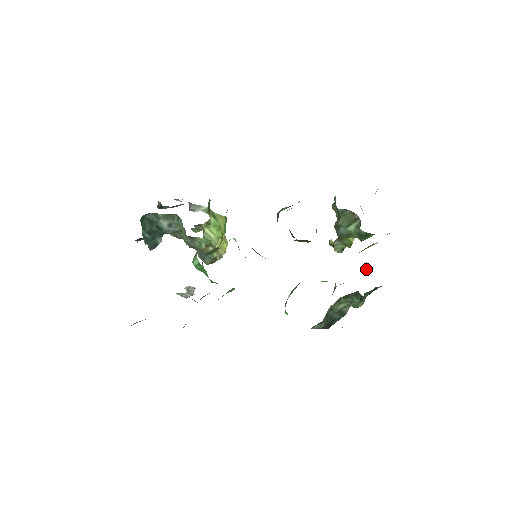
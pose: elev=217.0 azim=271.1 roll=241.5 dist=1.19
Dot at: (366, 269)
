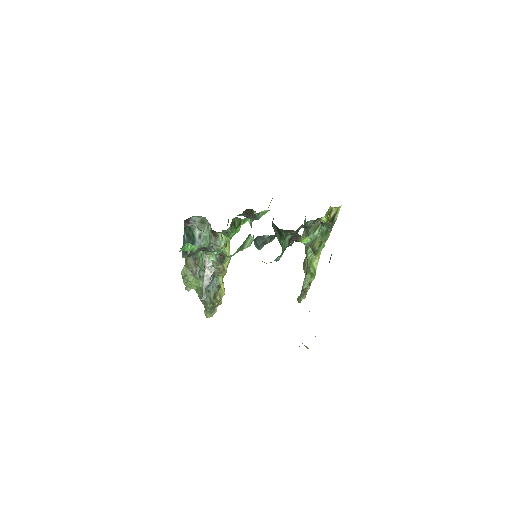
Dot at: occluded
